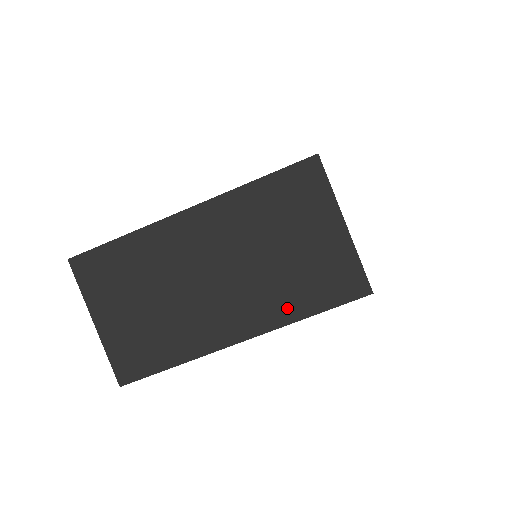
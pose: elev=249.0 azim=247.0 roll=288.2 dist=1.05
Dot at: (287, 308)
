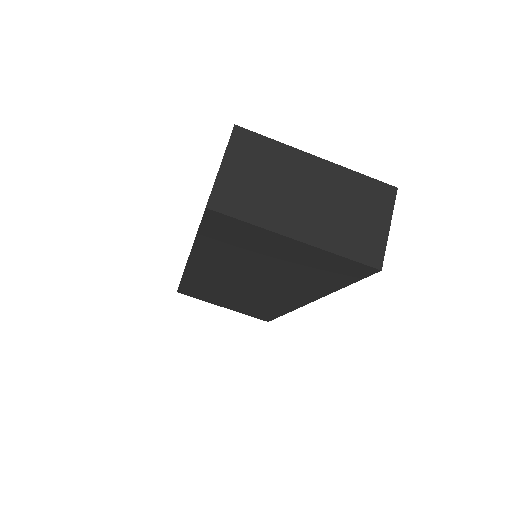
Dot at: (334, 243)
